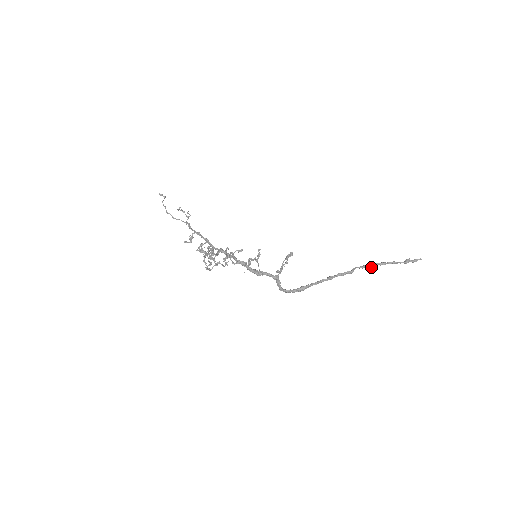
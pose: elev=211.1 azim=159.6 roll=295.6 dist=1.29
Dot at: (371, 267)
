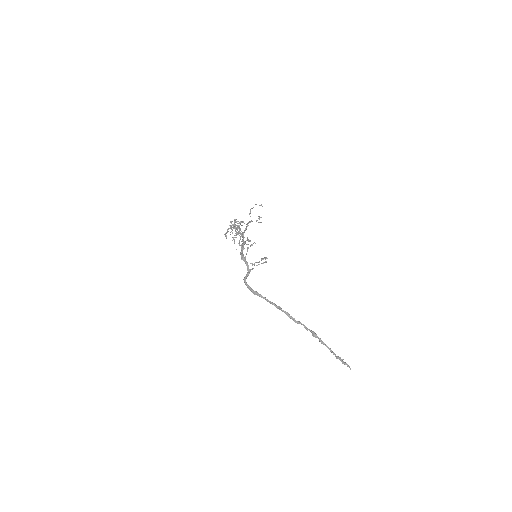
Dot at: (313, 335)
